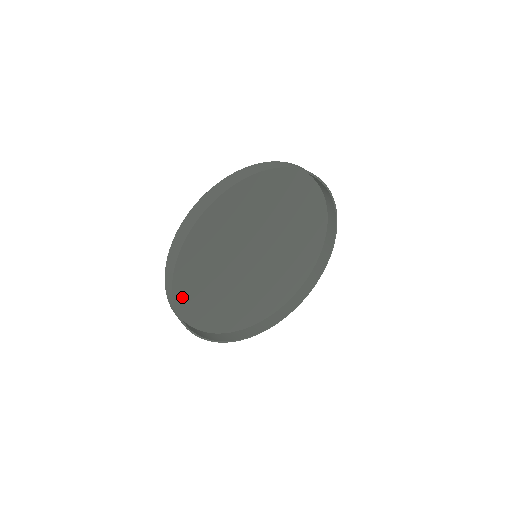
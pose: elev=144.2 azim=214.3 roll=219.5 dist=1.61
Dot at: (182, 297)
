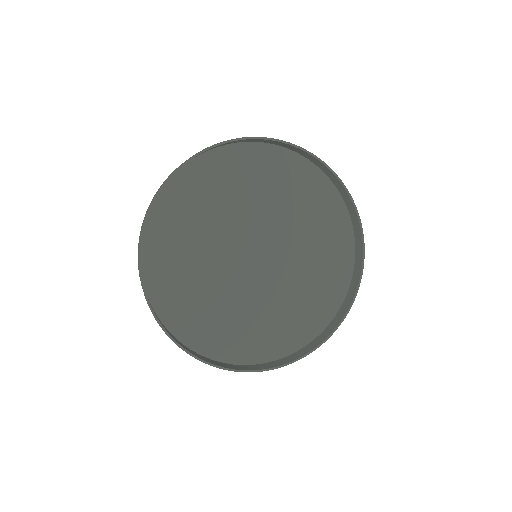
Dot at: (162, 220)
